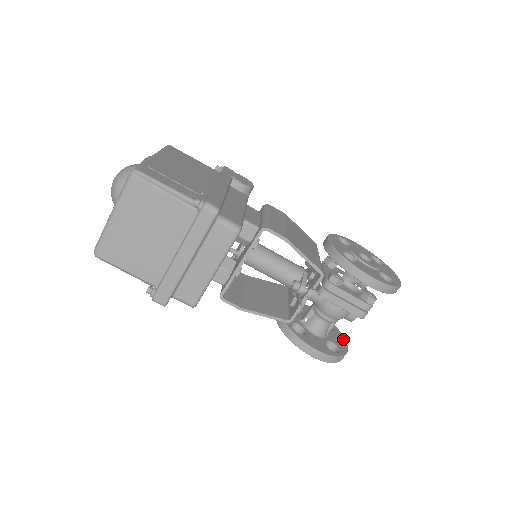
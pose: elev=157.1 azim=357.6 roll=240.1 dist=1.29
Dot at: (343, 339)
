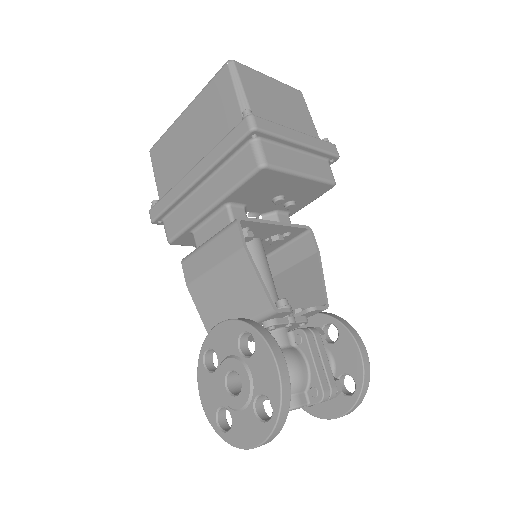
Dot at: occluded
